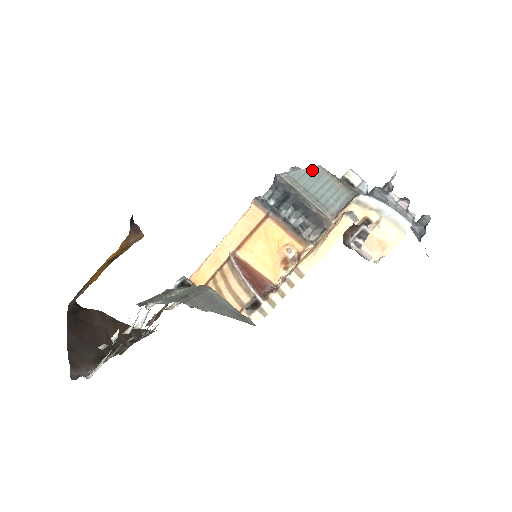
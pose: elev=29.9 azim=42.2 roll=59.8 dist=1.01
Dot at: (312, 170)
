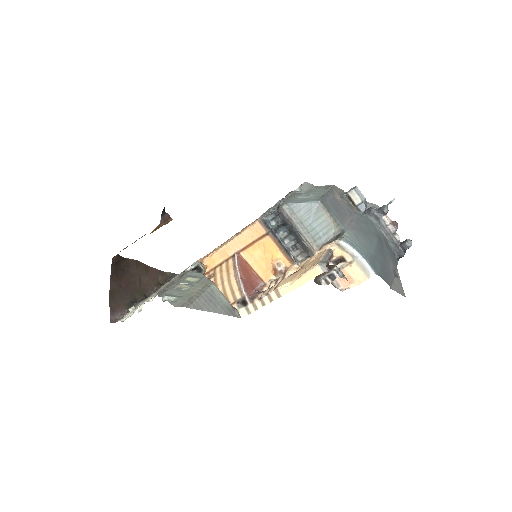
Dot at: (311, 205)
